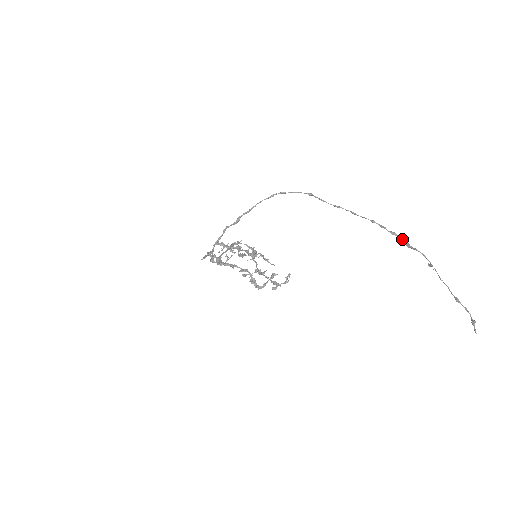
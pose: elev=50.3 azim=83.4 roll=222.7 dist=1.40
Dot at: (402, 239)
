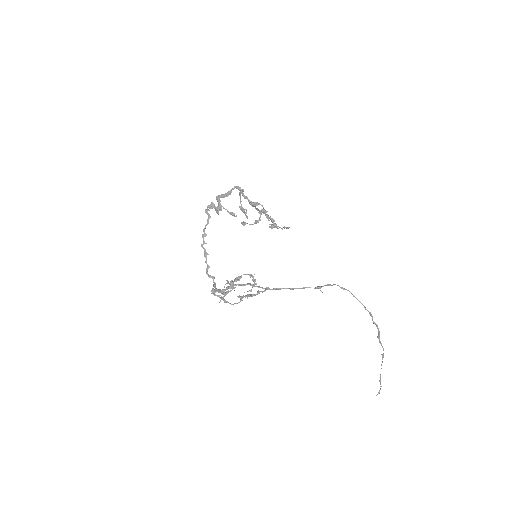
Dot at: (378, 331)
